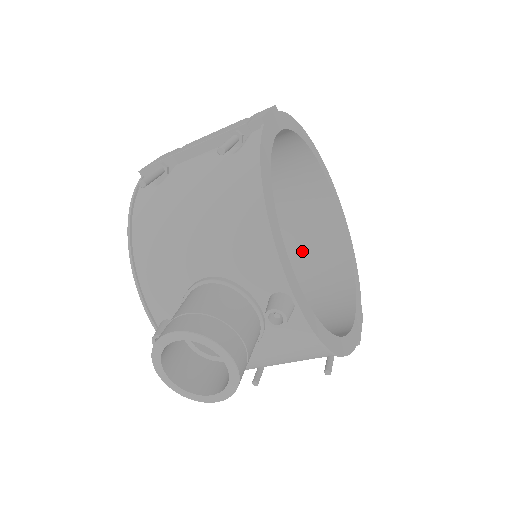
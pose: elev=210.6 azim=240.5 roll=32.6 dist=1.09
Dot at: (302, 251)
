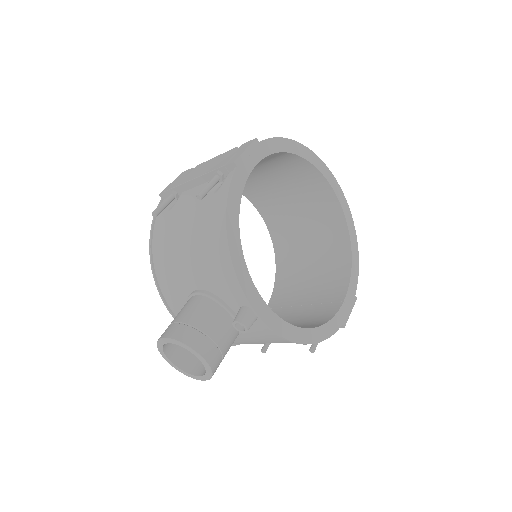
Dot at: (313, 237)
